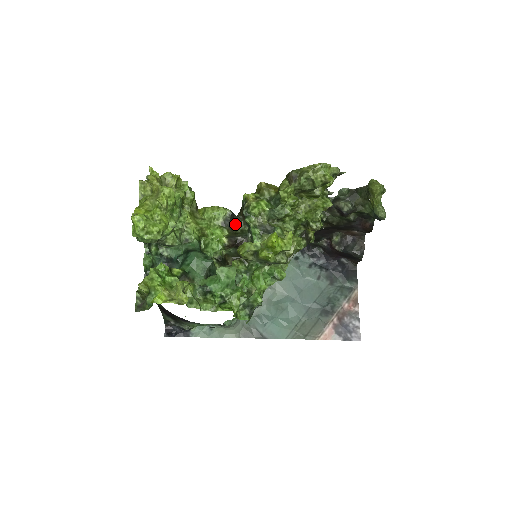
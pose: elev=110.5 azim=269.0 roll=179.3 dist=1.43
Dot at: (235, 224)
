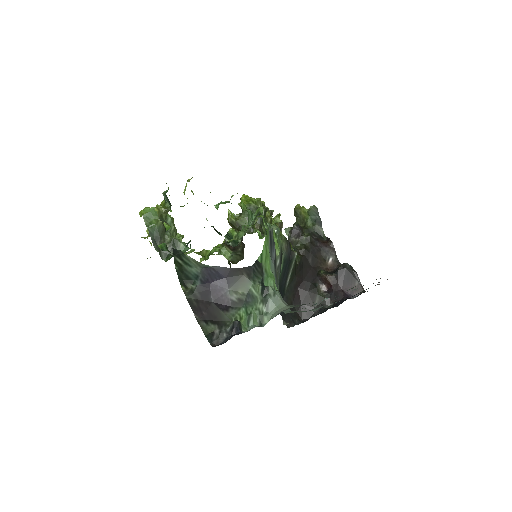
Dot at: occluded
